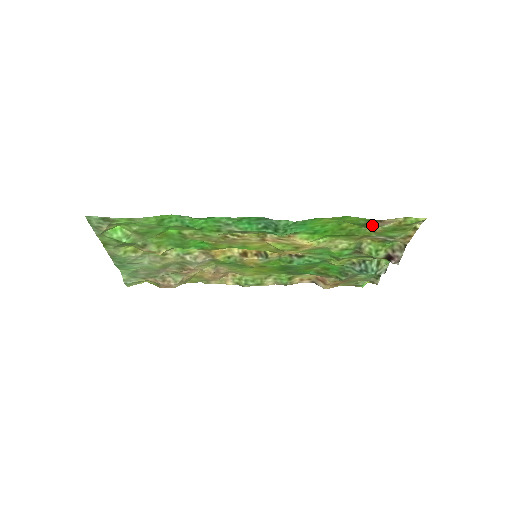
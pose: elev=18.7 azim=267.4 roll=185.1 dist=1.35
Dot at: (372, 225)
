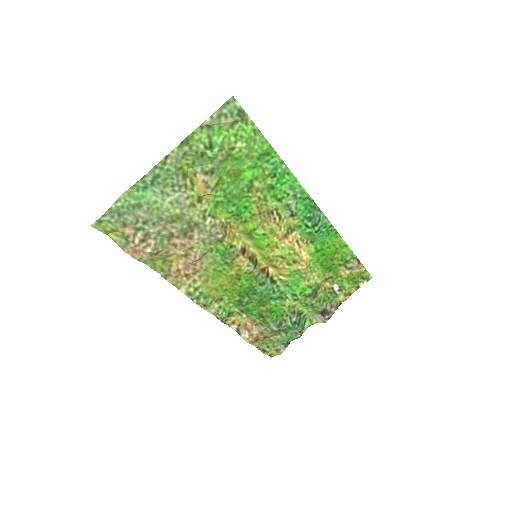
Dot at: (350, 265)
